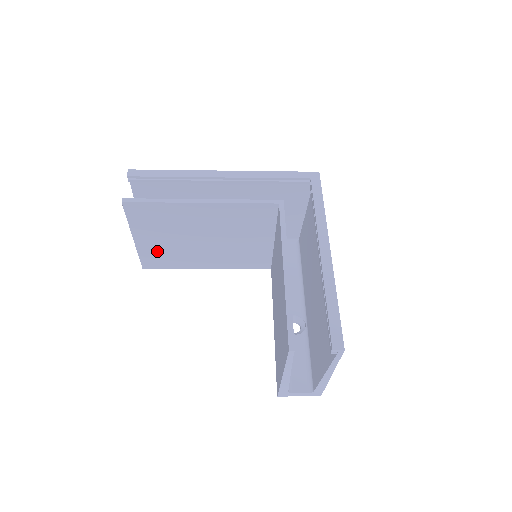
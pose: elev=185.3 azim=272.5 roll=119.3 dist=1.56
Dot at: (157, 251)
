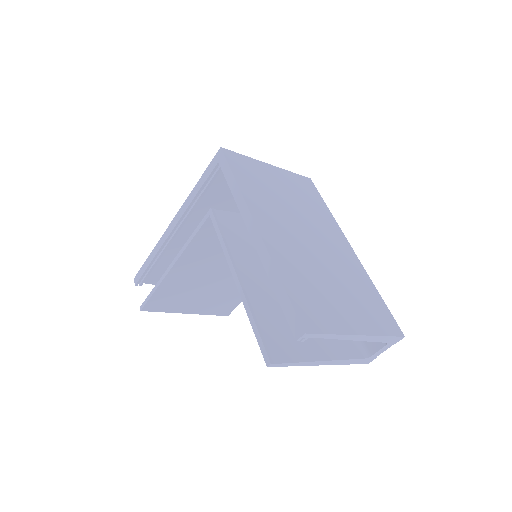
Dot at: (213, 304)
